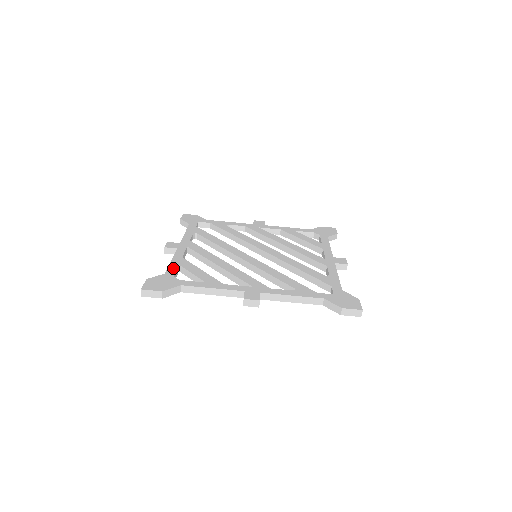
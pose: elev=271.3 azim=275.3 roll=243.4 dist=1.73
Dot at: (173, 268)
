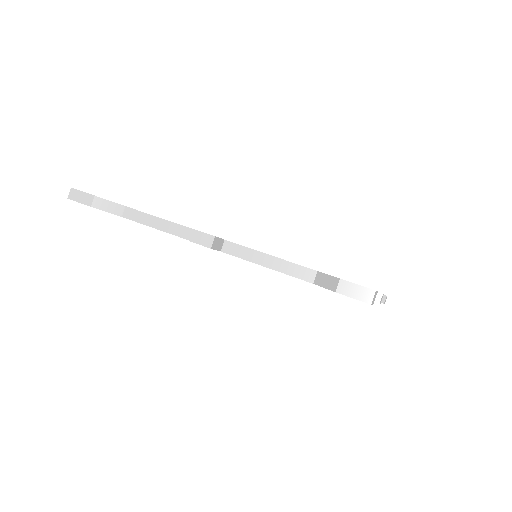
Dot at: occluded
